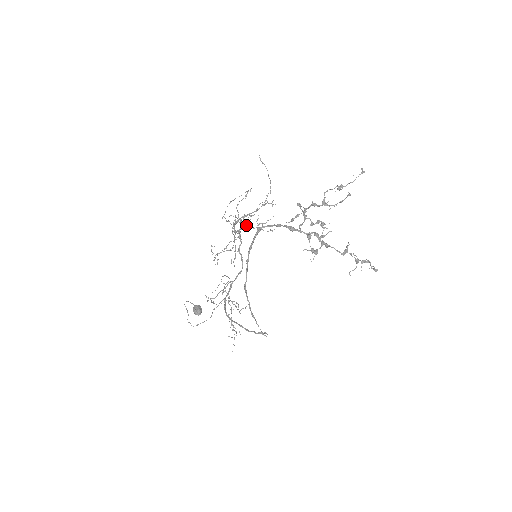
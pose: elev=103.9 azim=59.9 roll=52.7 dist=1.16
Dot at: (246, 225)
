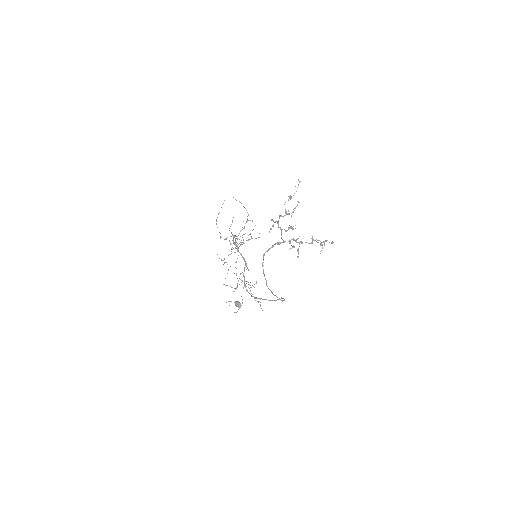
Dot at: (244, 243)
